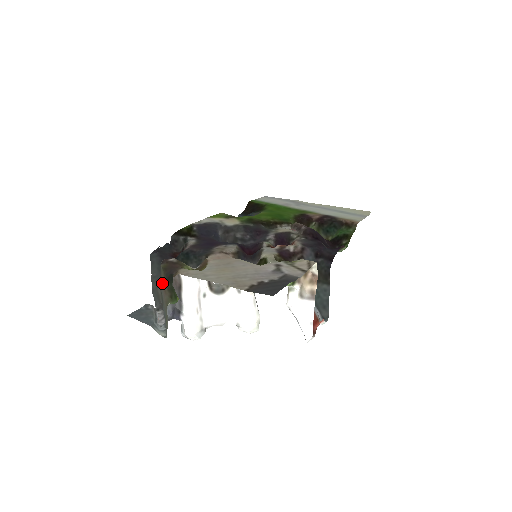
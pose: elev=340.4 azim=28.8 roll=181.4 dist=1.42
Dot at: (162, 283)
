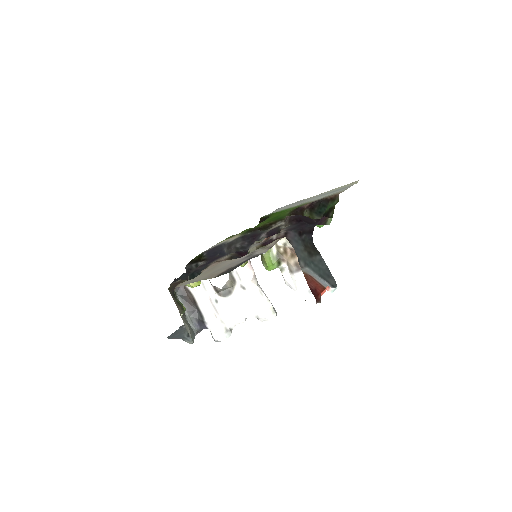
Dot at: (174, 301)
